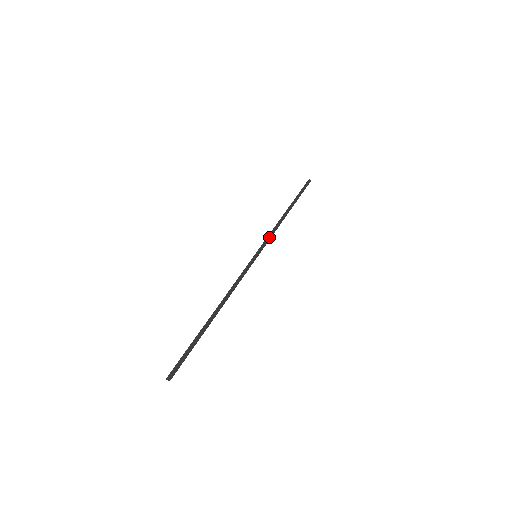
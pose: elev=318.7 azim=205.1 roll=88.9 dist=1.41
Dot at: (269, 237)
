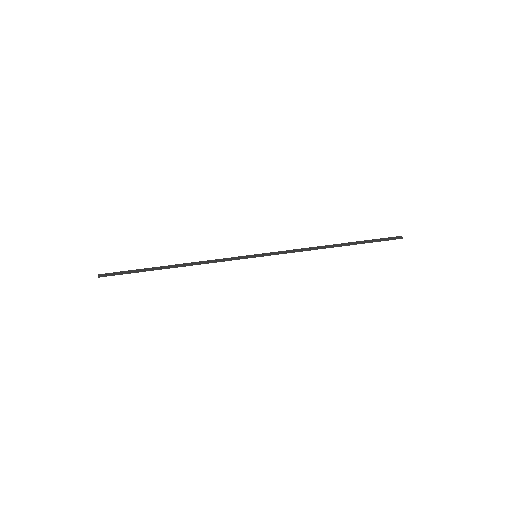
Dot at: (286, 253)
